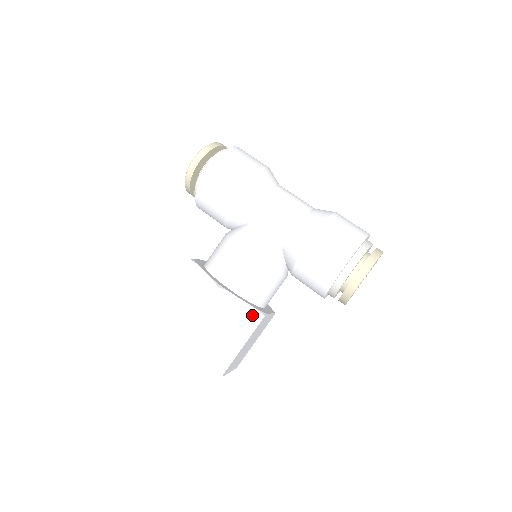
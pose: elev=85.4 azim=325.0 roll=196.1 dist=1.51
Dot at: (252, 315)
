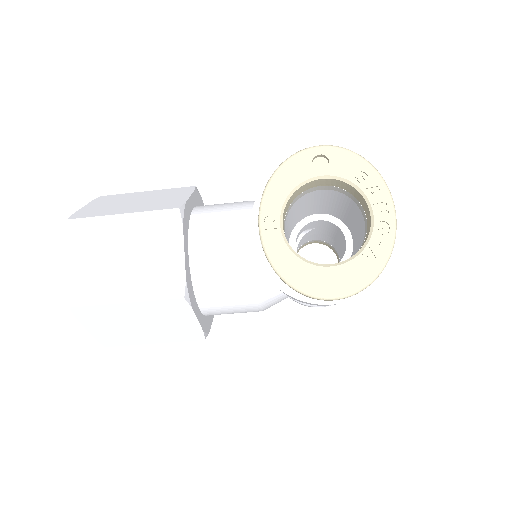
Dot at: occluded
